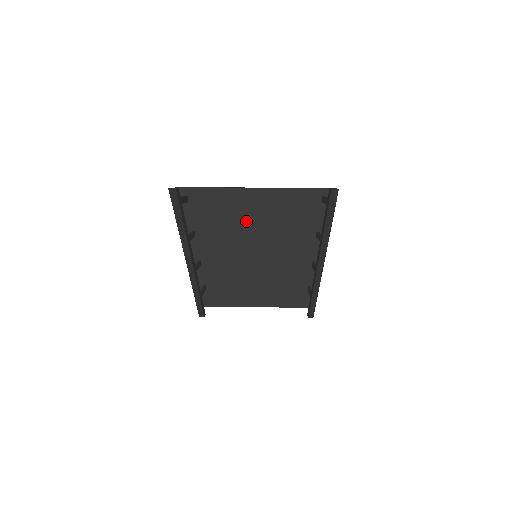
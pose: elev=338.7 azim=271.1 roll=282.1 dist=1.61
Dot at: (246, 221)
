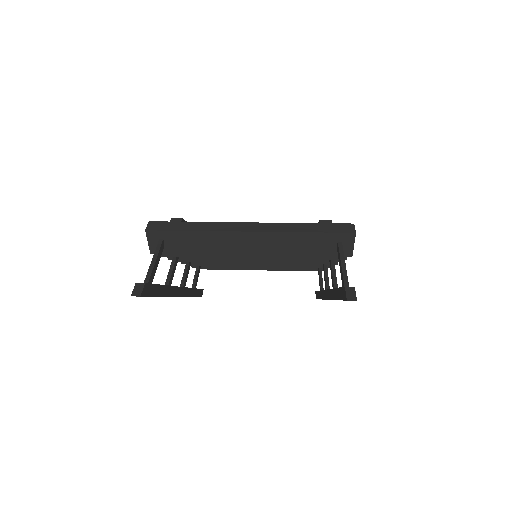
Dot at: occluded
